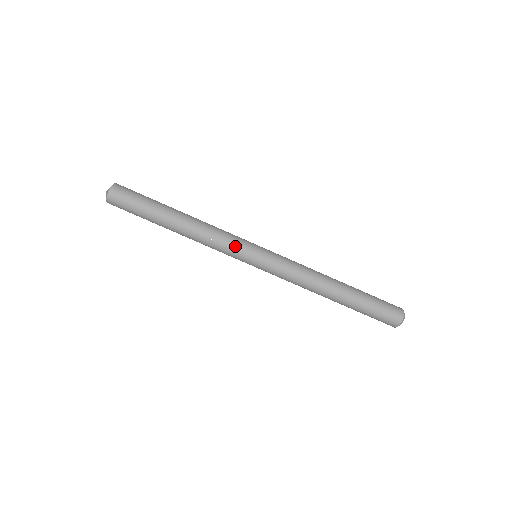
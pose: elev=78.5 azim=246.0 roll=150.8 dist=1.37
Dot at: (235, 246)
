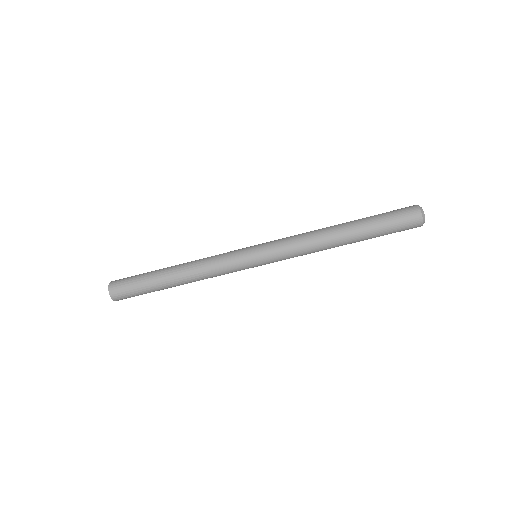
Dot at: (234, 269)
